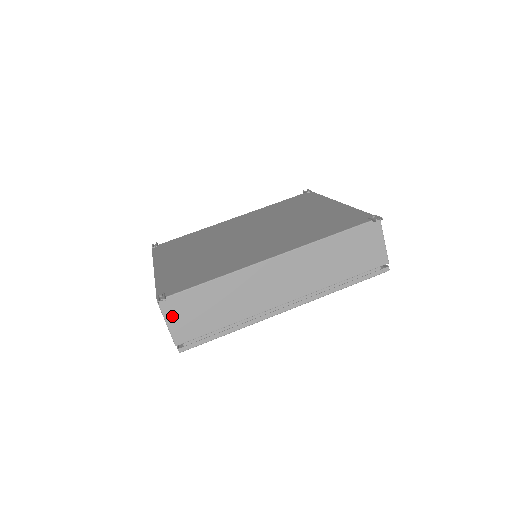
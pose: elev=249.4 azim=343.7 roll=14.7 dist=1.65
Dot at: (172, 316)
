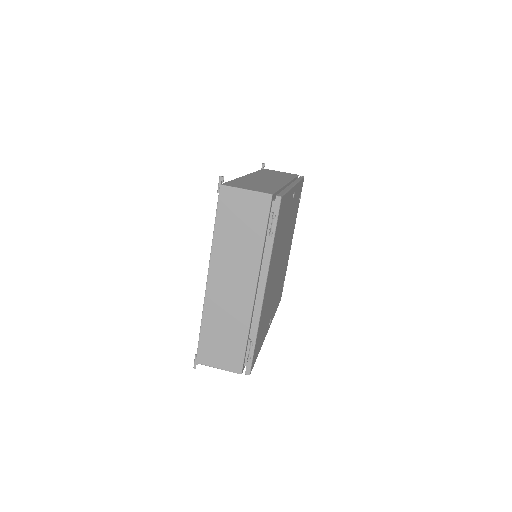
Dot at: occluded
